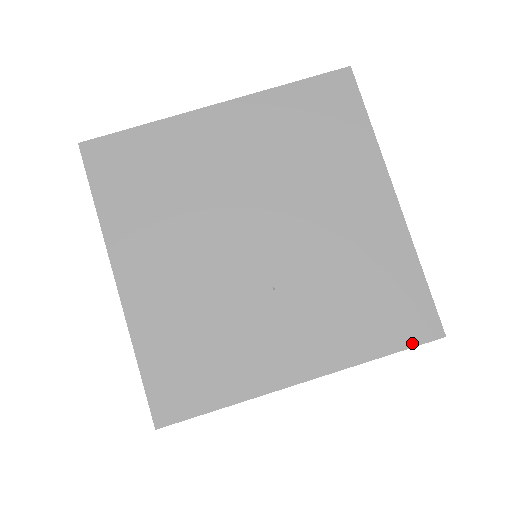
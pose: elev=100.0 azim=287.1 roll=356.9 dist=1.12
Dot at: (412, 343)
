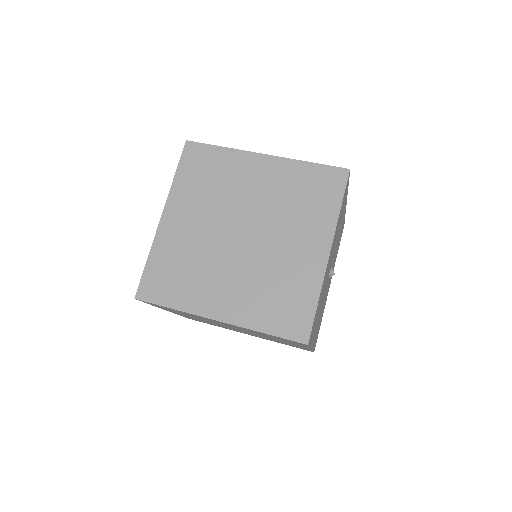
Dot at: (287, 336)
